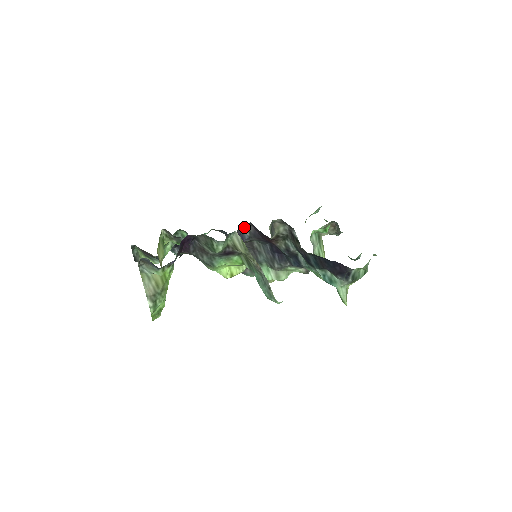
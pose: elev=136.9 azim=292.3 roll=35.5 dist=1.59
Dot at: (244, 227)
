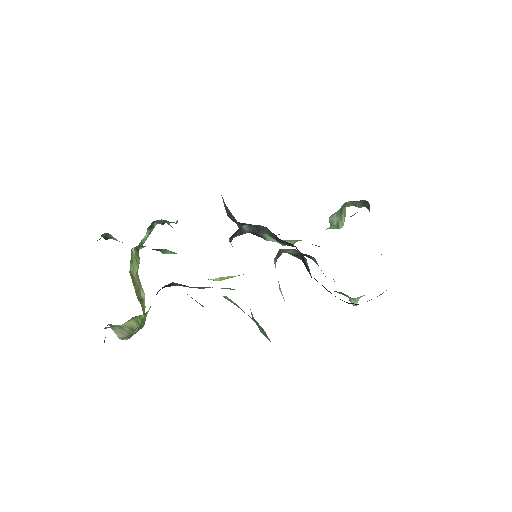
Dot at: occluded
